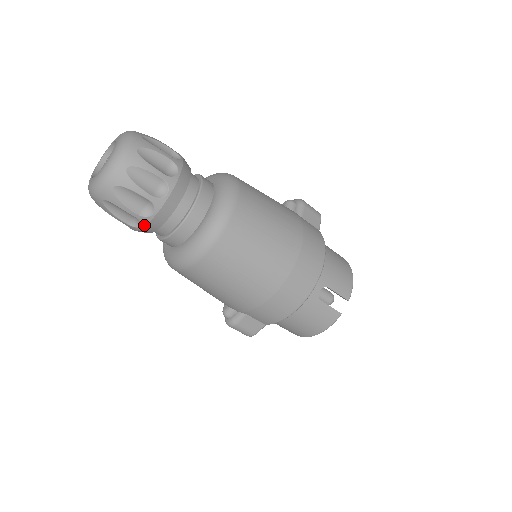
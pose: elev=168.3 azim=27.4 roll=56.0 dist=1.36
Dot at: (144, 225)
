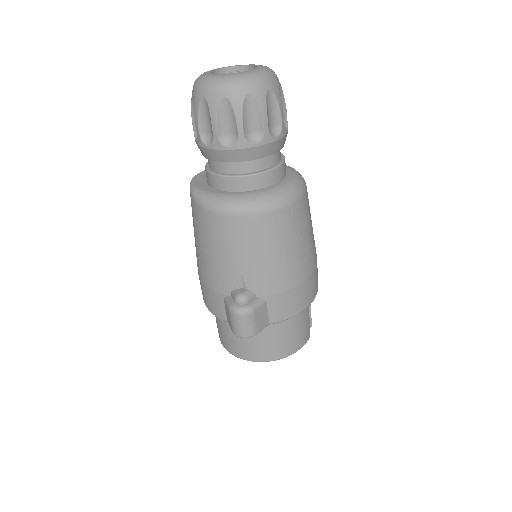
Dot at: (262, 144)
